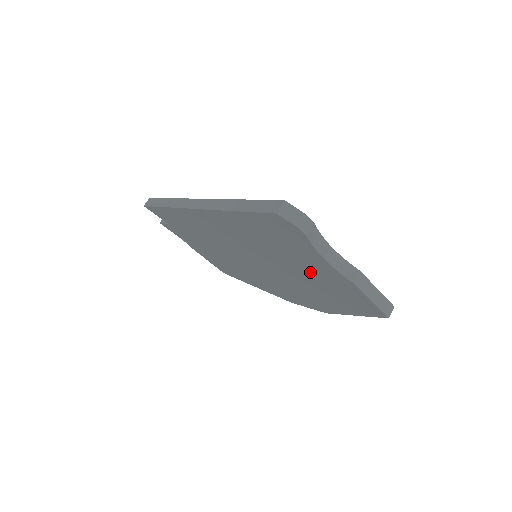
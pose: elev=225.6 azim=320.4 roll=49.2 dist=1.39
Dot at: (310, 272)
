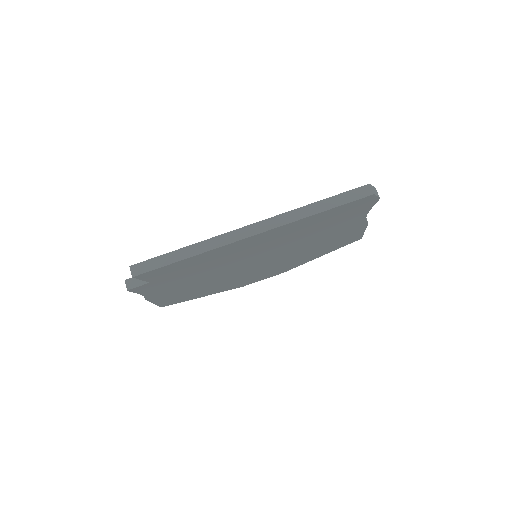
Dot at: (329, 236)
